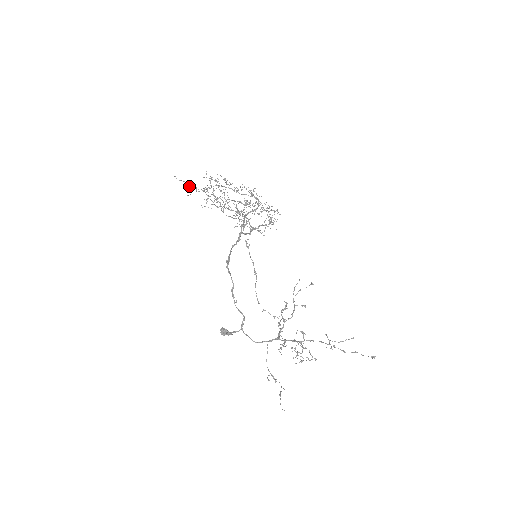
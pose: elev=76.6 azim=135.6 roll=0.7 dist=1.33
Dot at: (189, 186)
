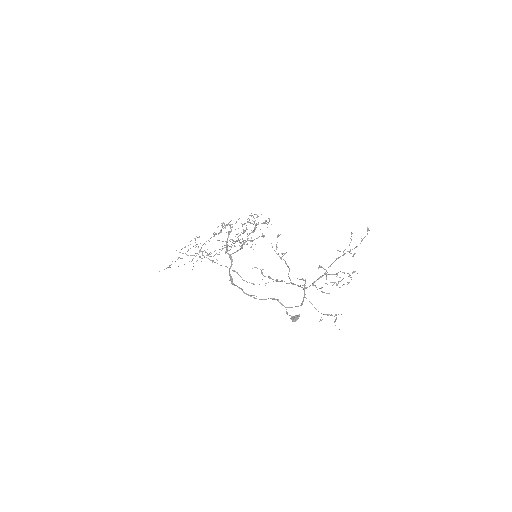
Dot at: occluded
